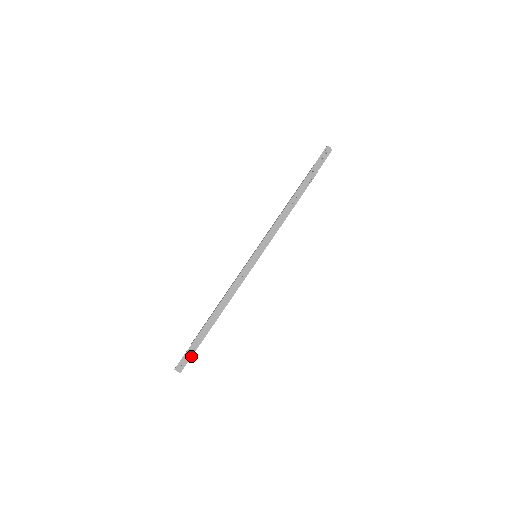
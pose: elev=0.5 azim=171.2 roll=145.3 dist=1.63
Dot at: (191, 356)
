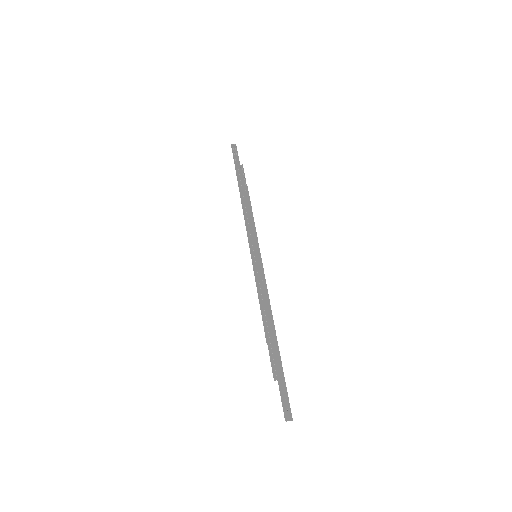
Dot at: (286, 392)
